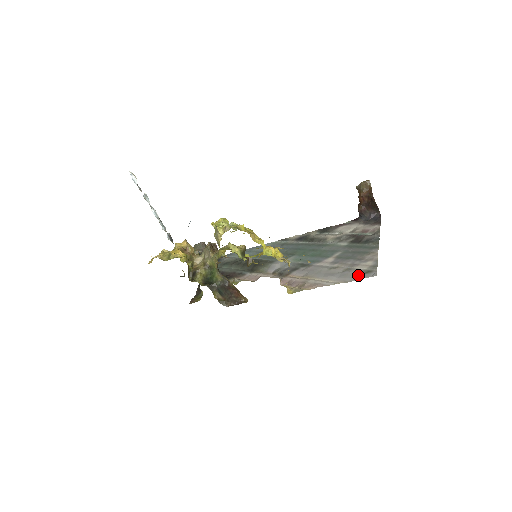
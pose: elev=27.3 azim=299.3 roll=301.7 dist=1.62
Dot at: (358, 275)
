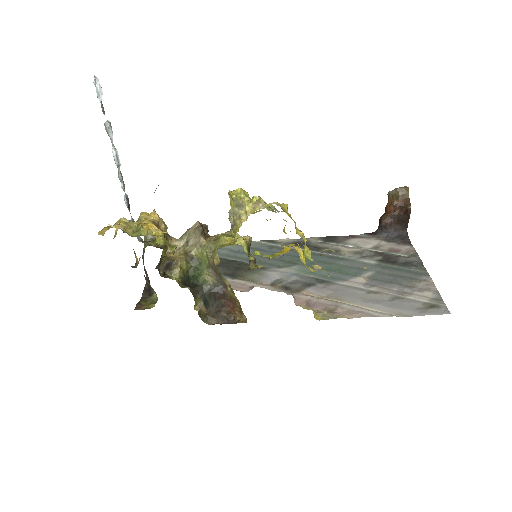
Dot at: (420, 308)
